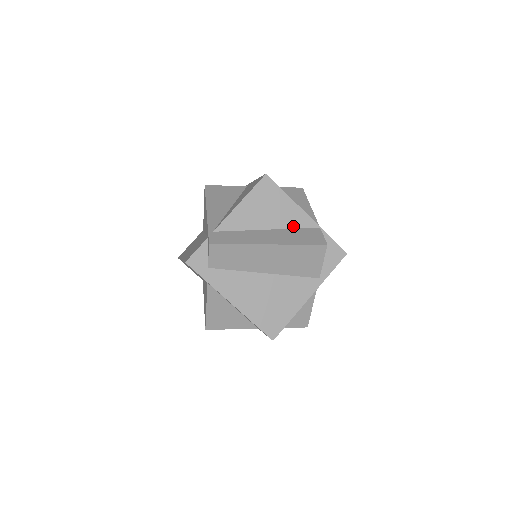
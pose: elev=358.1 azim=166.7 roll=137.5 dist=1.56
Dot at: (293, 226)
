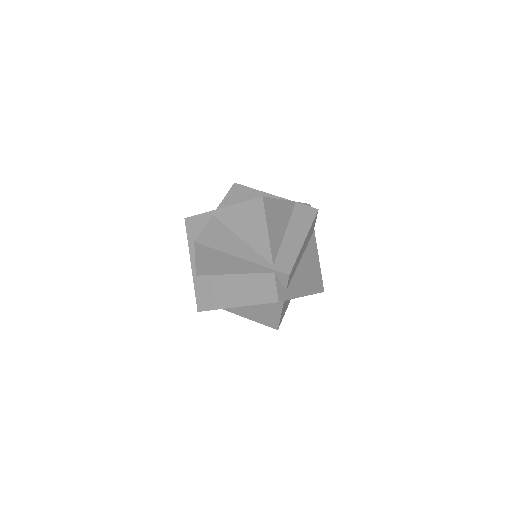
Dot at: (289, 216)
